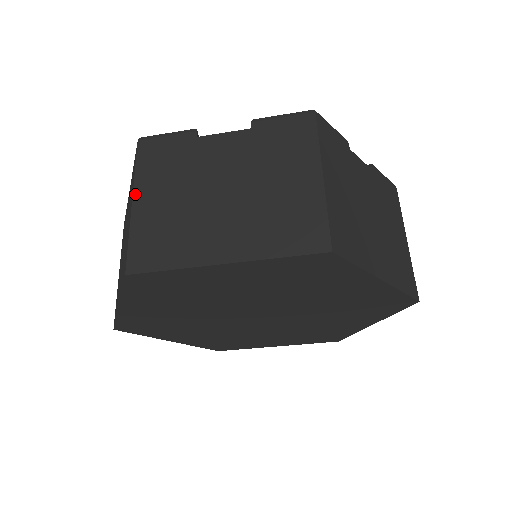
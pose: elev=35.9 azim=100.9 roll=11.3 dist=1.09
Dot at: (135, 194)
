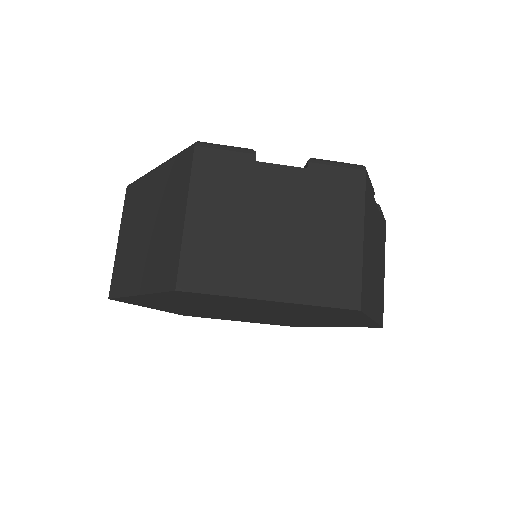
Dot at: (189, 207)
